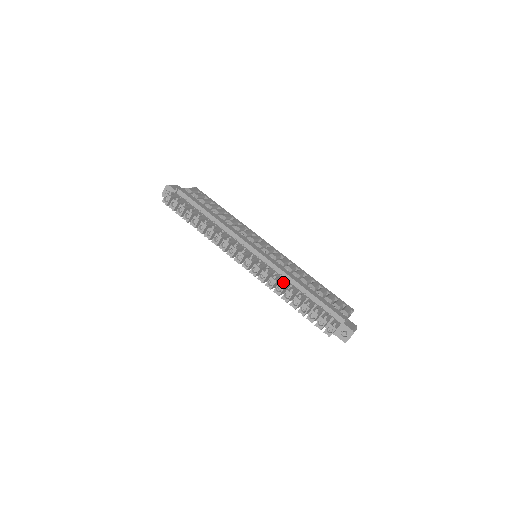
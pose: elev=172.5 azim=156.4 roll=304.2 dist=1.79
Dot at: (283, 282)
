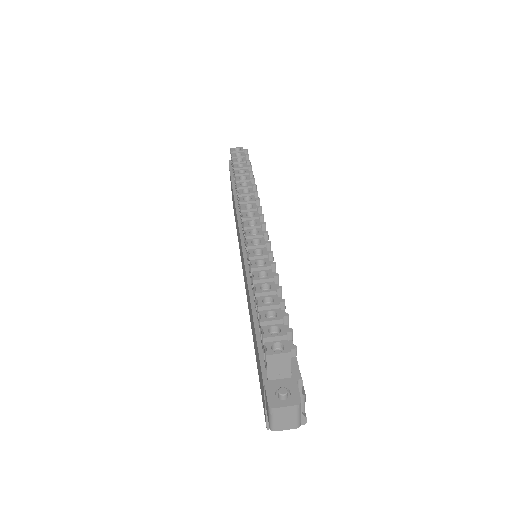
Dot at: occluded
